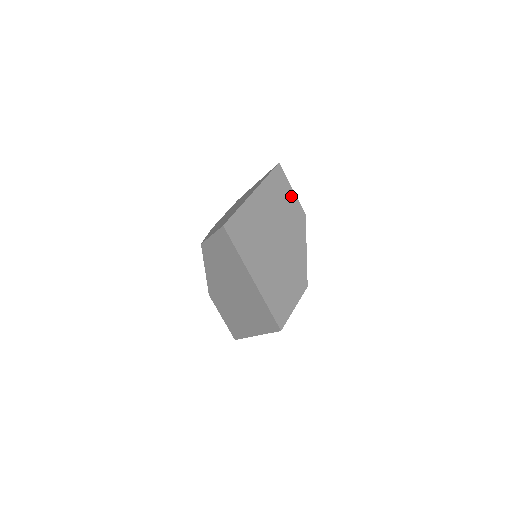
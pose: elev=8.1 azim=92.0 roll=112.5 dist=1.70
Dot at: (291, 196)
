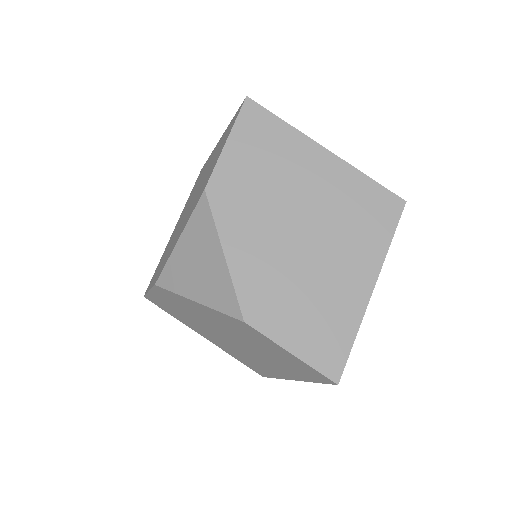
Dot at: occluded
